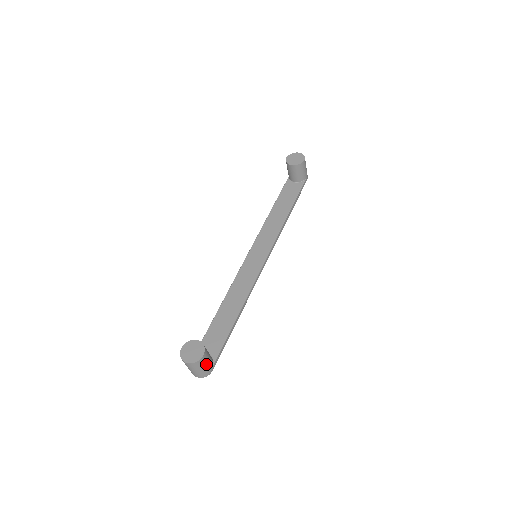
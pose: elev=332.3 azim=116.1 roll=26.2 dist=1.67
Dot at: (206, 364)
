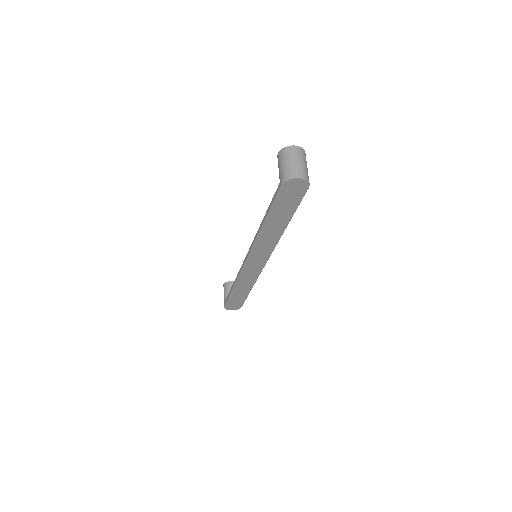
Dot at: (307, 168)
